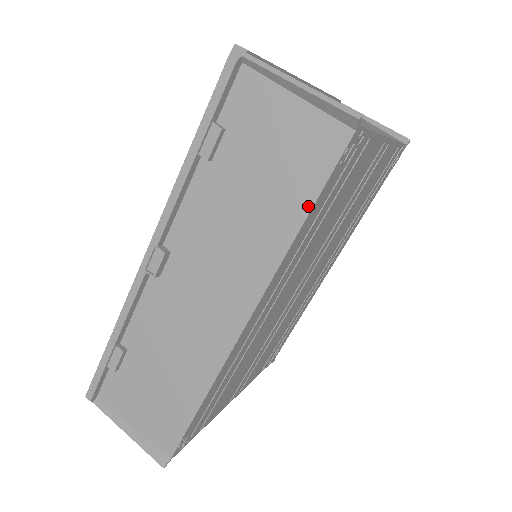
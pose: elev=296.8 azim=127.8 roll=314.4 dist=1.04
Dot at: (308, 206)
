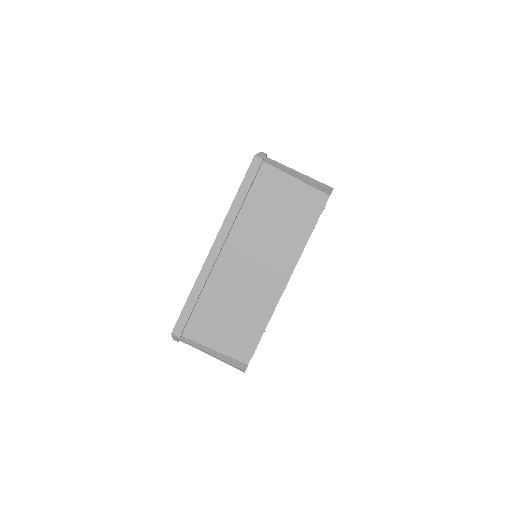
Dot at: occluded
